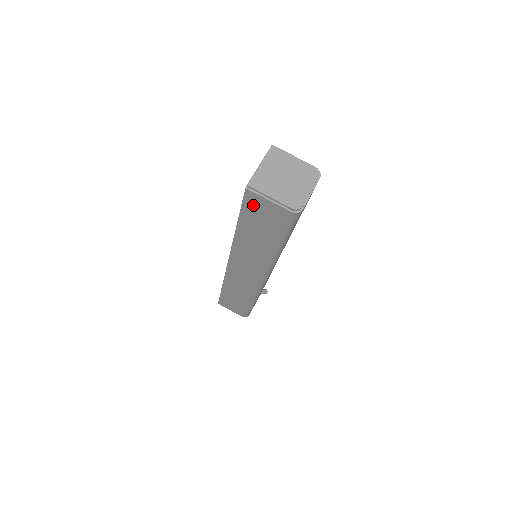
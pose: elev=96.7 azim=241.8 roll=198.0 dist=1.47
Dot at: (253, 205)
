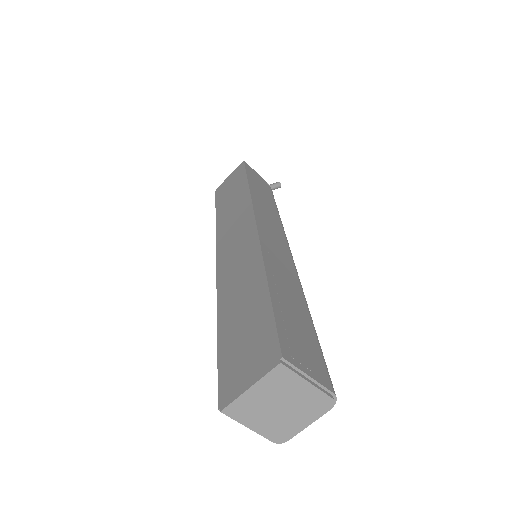
Dot at: occluded
